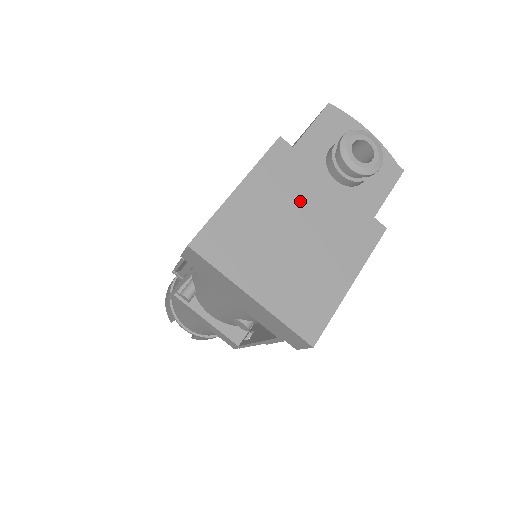
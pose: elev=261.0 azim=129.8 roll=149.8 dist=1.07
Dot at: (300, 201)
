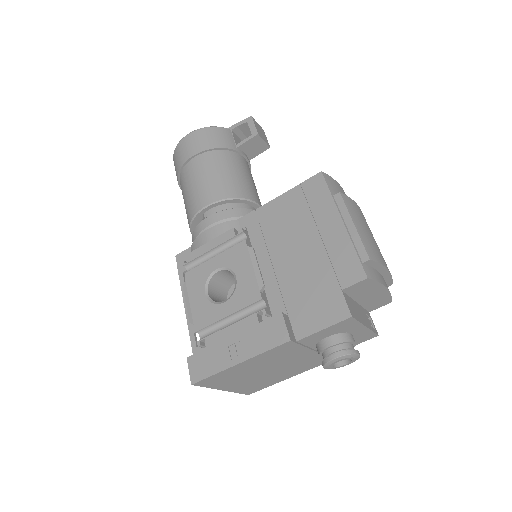
Dot at: (281, 361)
